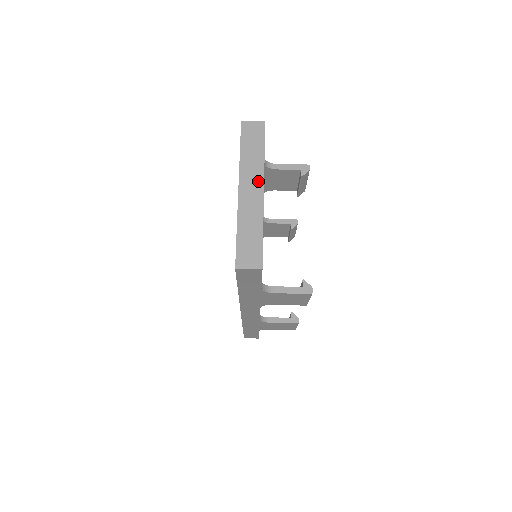
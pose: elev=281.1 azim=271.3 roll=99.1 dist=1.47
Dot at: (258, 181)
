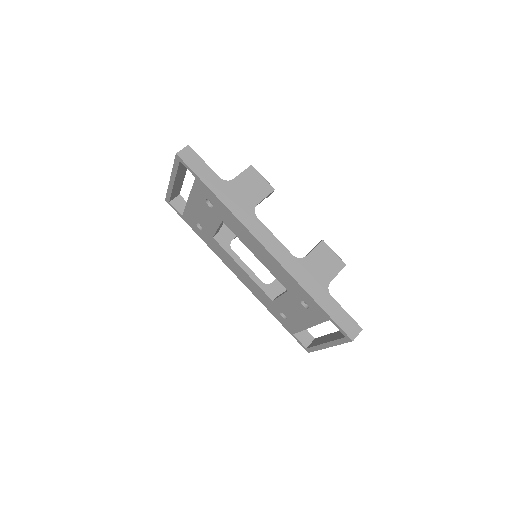
Dot at: occluded
